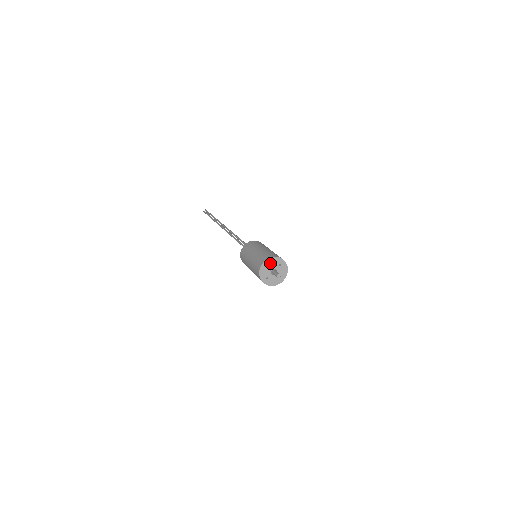
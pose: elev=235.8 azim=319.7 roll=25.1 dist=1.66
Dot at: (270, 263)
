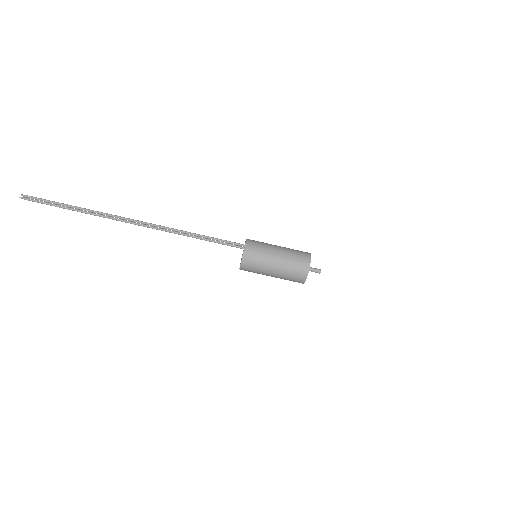
Dot at: occluded
